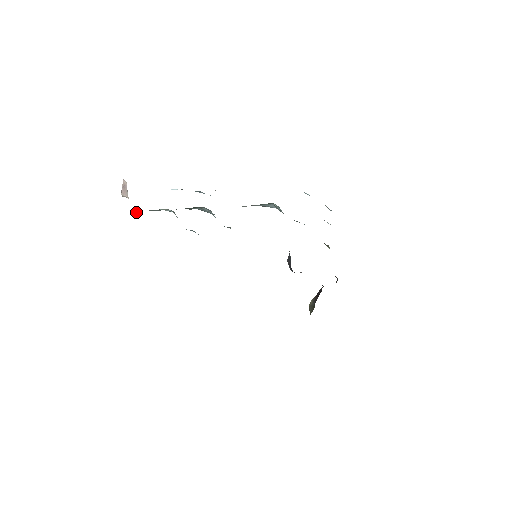
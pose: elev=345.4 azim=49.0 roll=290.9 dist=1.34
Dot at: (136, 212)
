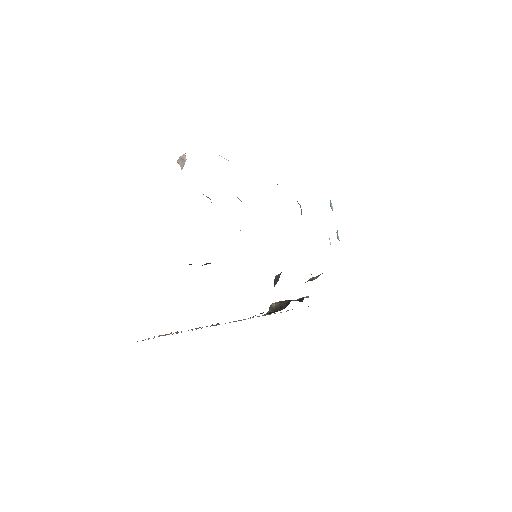
Dot at: occluded
